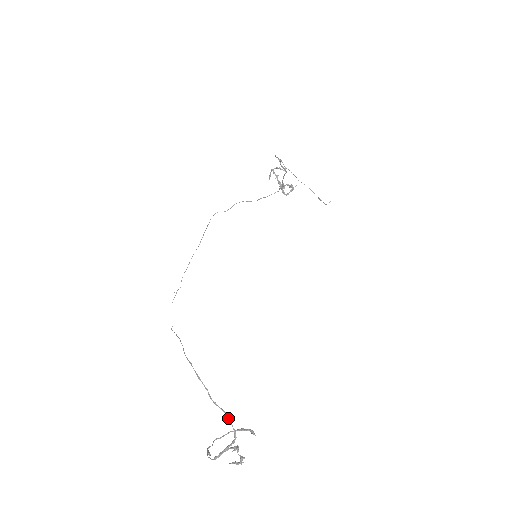
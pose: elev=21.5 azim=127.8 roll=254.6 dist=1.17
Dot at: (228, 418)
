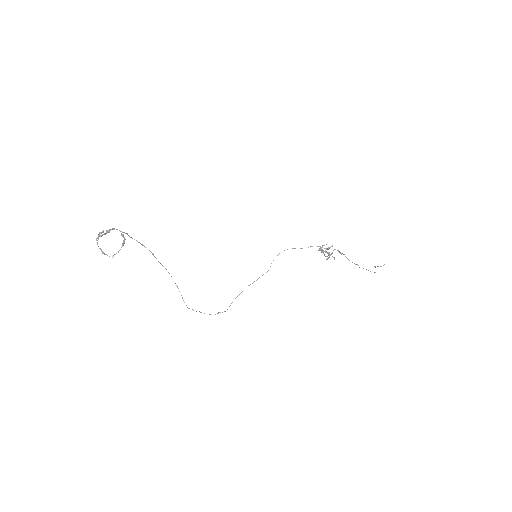
Dot at: occluded
